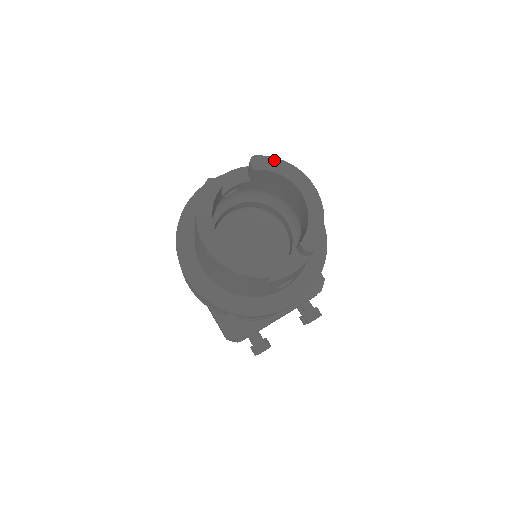
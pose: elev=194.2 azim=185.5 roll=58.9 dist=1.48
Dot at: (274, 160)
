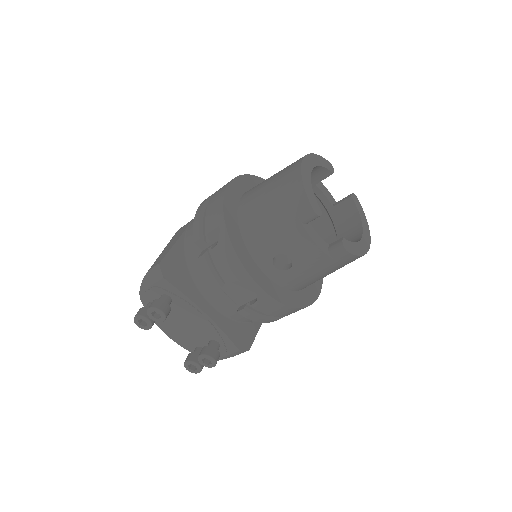
Dot at: (363, 211)
